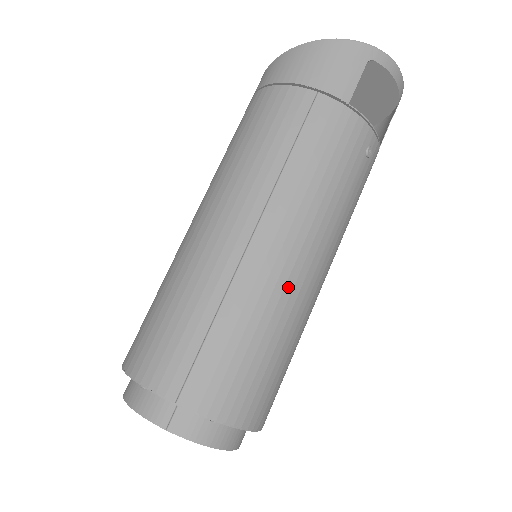
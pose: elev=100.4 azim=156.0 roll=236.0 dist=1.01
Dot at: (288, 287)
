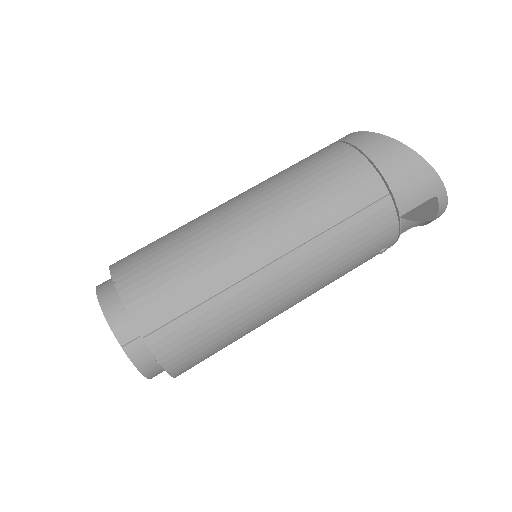
Dot at: (269, 308)
